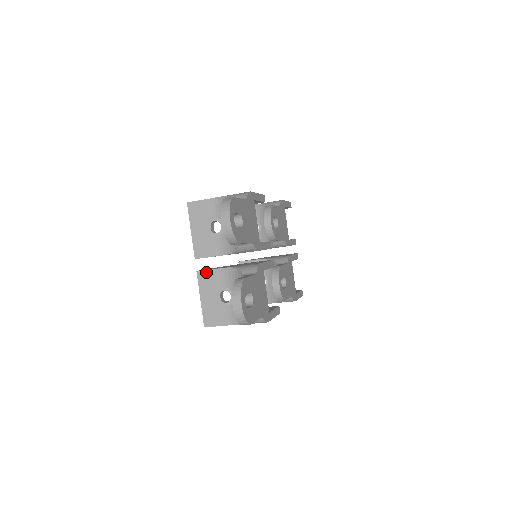
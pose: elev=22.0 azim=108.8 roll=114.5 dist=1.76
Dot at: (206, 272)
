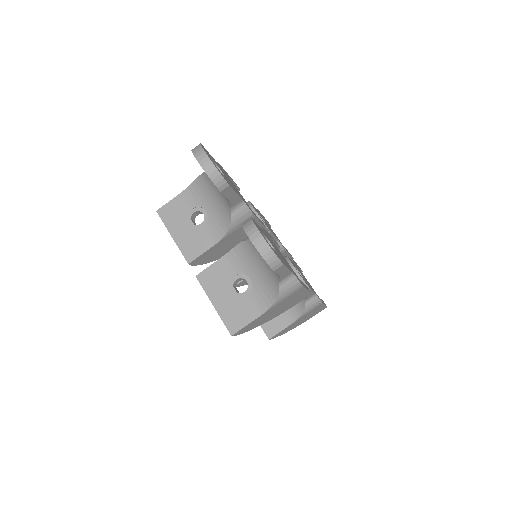
Dot at: (207, 271)
